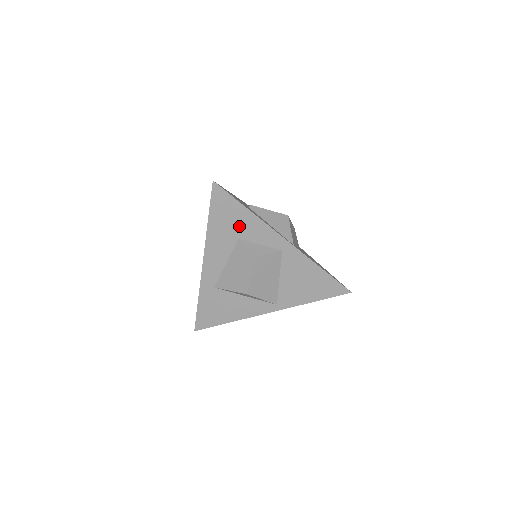
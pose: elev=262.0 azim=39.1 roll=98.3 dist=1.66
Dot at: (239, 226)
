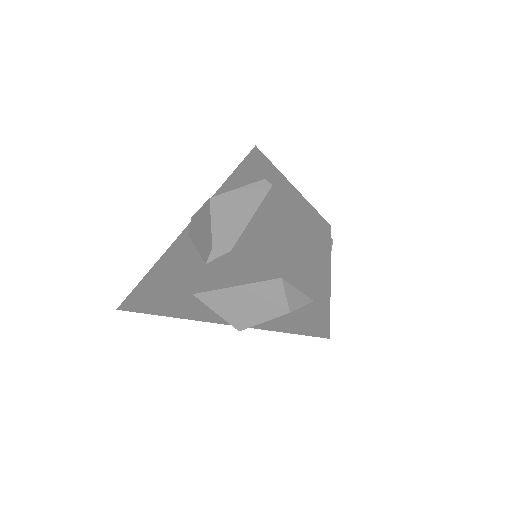
Dot at: (298, 270)
